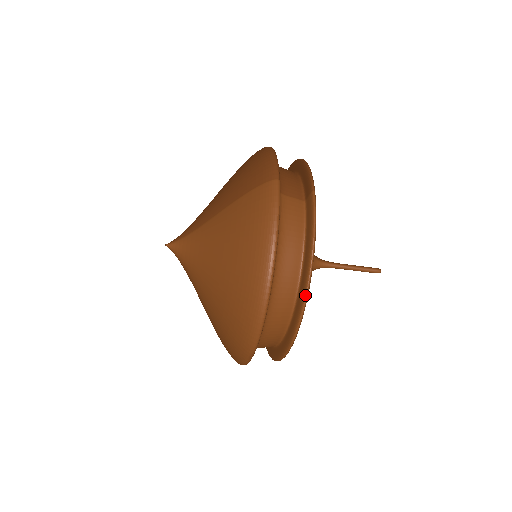
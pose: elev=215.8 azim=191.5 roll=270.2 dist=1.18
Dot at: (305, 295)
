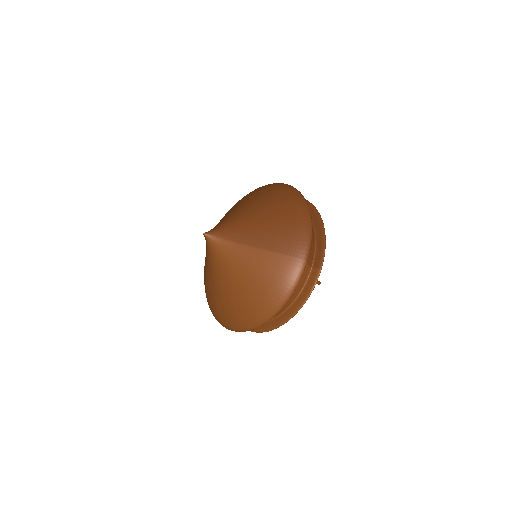
Dot at: (283, 324)
